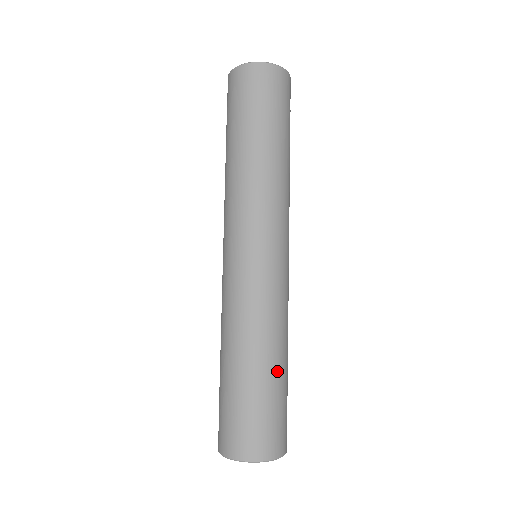
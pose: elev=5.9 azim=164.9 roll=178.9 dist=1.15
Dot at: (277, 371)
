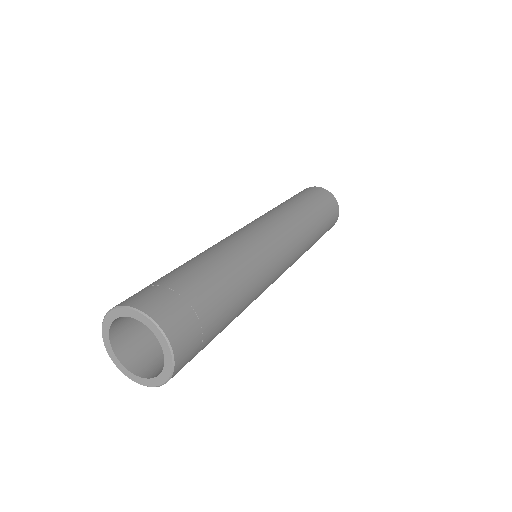
Dot at: (231, 308)
